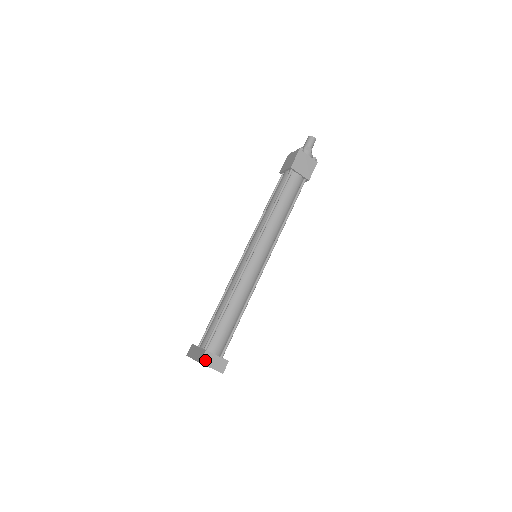
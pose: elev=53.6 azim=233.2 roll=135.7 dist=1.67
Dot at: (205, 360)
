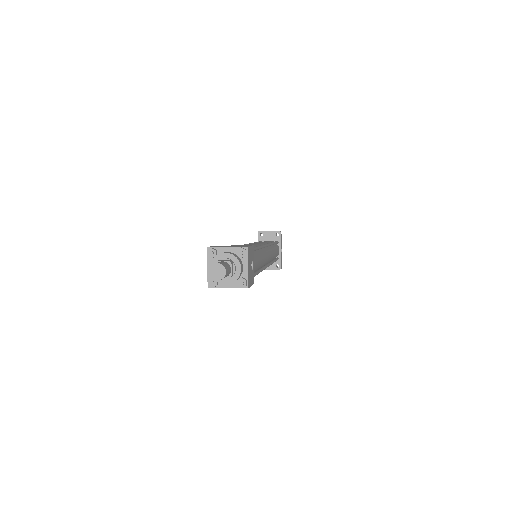
Dot at: occluded
